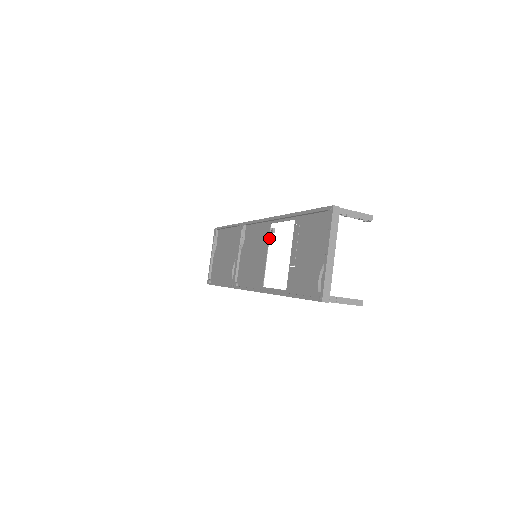
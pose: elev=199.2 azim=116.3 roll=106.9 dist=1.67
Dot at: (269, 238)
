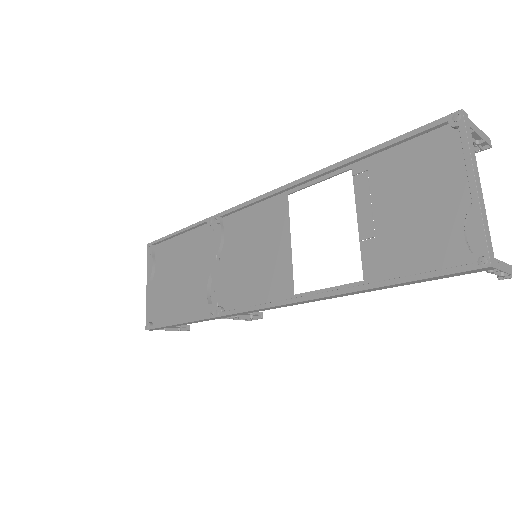
Dot at: (289, 217)
